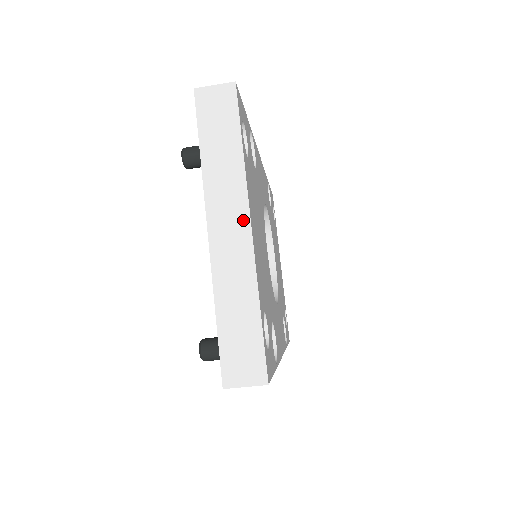
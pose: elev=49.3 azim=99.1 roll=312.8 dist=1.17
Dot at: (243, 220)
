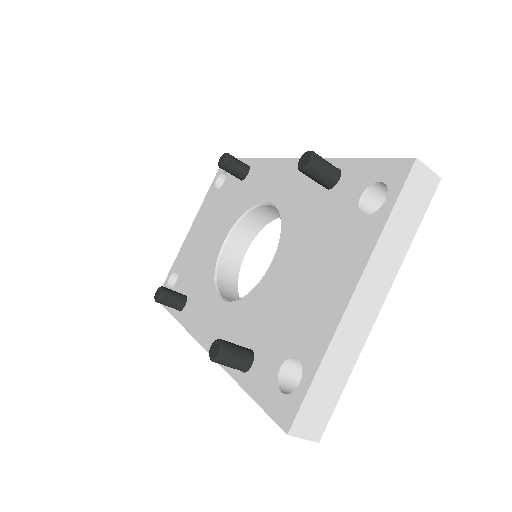
Dot at: (379, 300)
